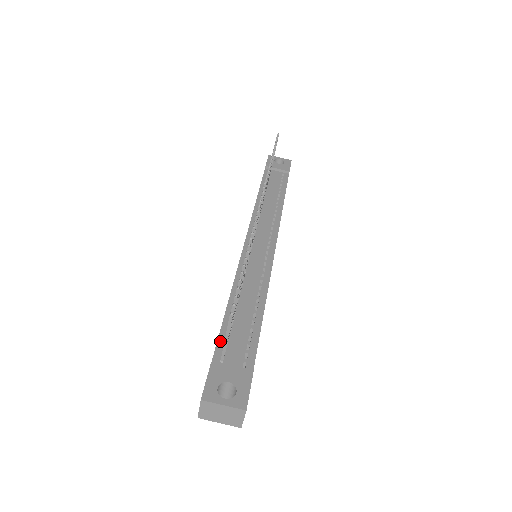
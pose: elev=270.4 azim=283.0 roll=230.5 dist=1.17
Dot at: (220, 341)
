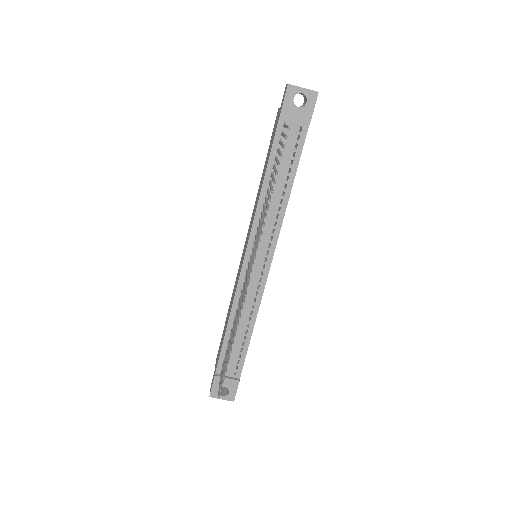
Dot at: (220, 359)
